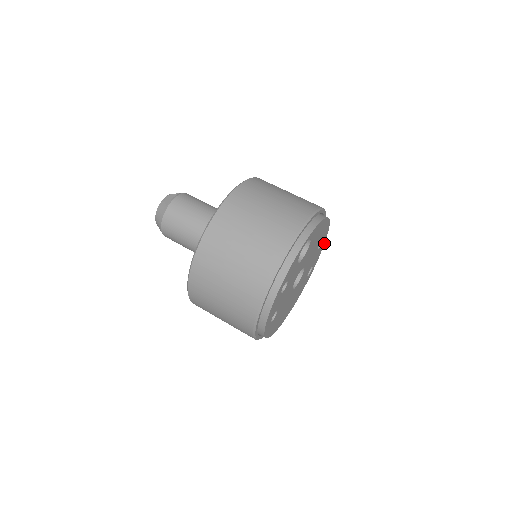
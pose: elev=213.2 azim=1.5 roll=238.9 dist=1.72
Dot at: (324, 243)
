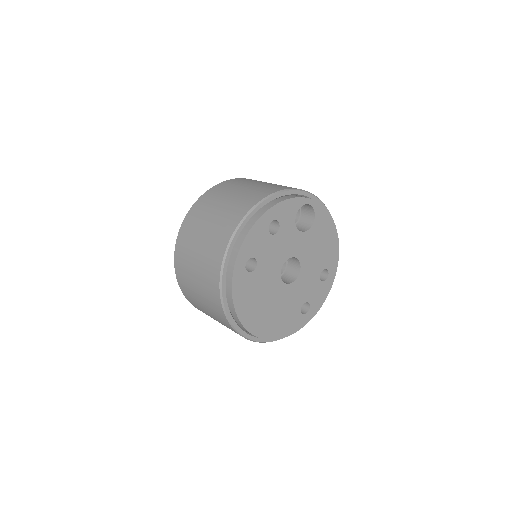
Dot at: occluded
